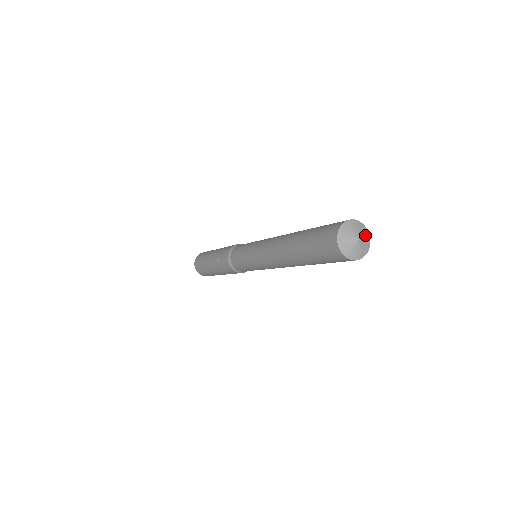
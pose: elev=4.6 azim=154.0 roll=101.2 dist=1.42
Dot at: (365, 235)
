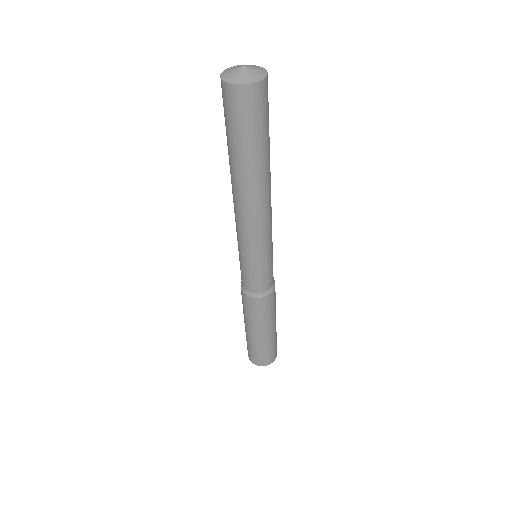
Dot at: (250, 66)
